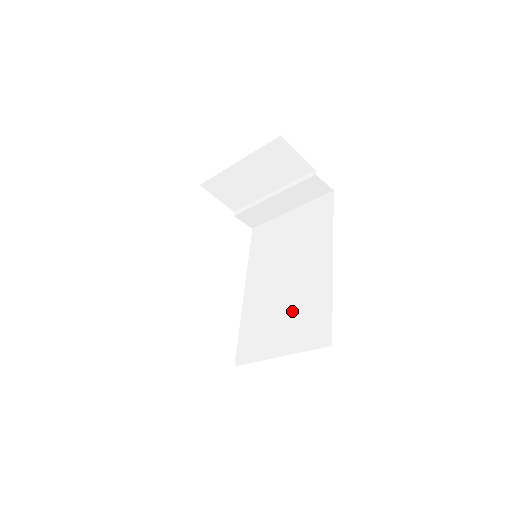
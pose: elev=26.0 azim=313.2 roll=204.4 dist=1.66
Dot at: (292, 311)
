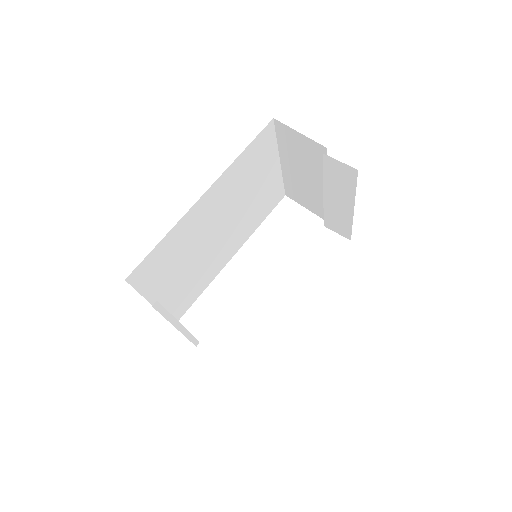
Dot at: occluded
